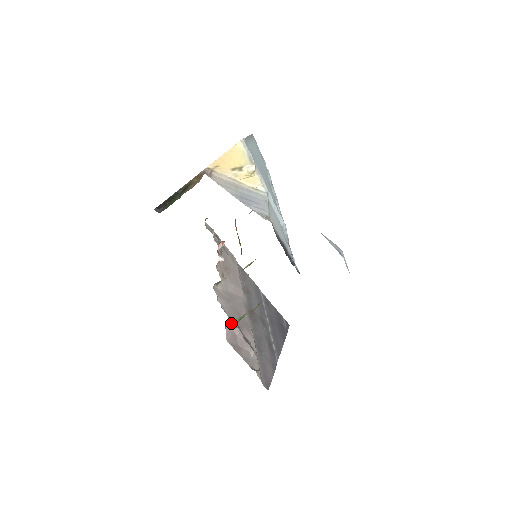
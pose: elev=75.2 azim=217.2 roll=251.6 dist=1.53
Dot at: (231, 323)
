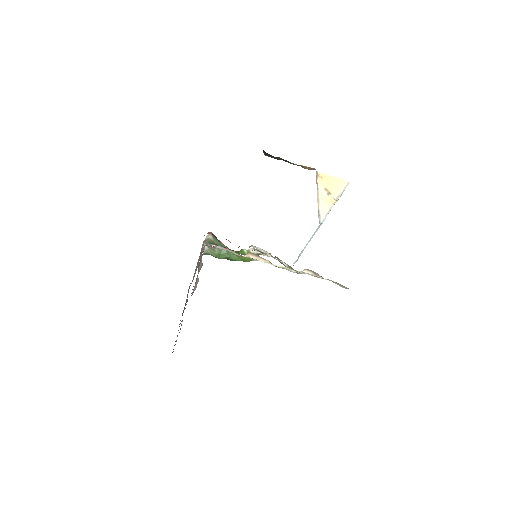
Dot at: (214, 248)
